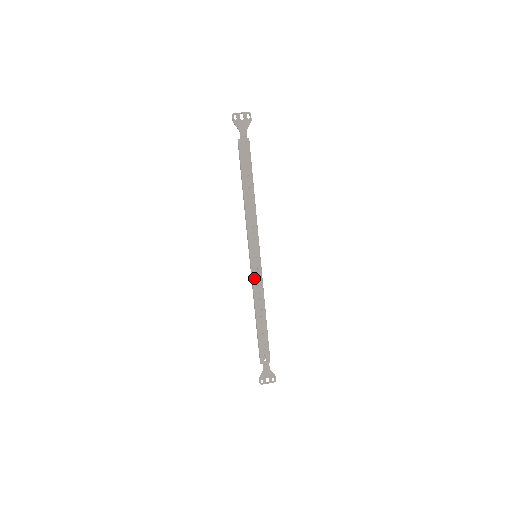
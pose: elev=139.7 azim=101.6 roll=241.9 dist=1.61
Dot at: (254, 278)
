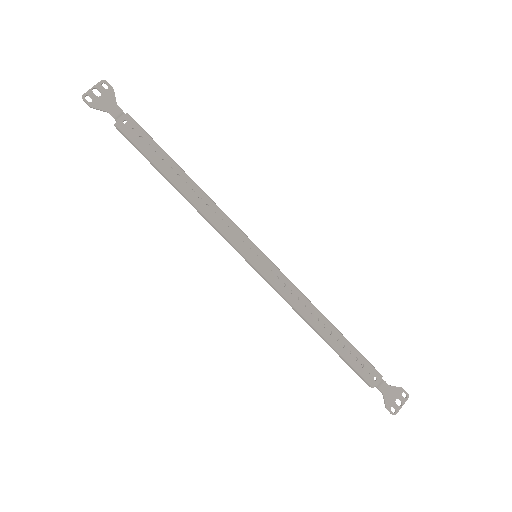
Dot at: (276, 285)
